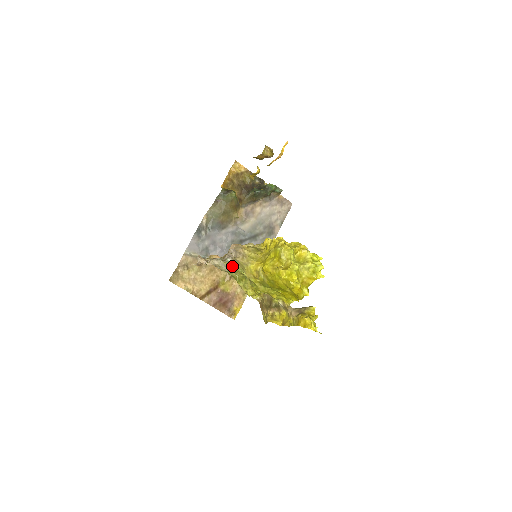
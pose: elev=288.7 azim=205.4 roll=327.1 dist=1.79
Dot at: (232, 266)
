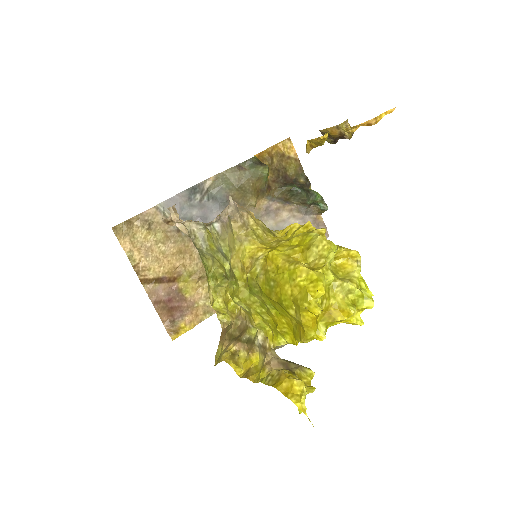
Dot at: (215, 241)
